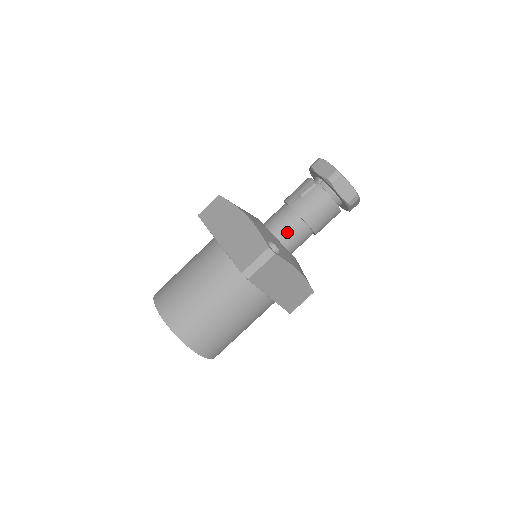
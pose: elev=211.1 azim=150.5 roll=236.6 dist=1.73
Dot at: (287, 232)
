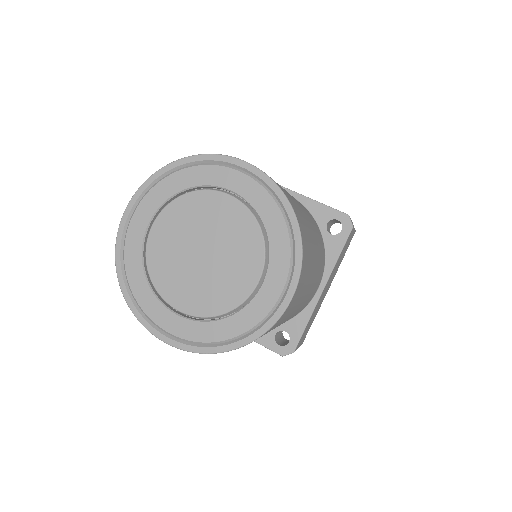
Dot at: occluded
